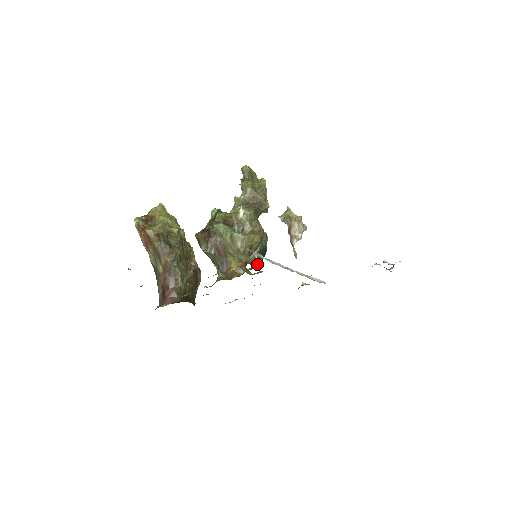
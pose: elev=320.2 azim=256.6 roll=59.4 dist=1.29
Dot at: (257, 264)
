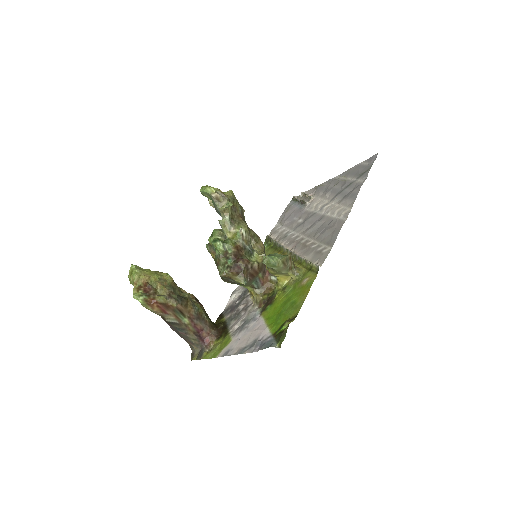
Dot at: occluded
